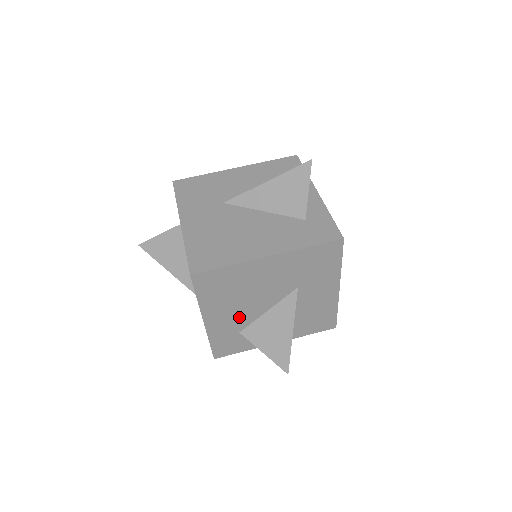
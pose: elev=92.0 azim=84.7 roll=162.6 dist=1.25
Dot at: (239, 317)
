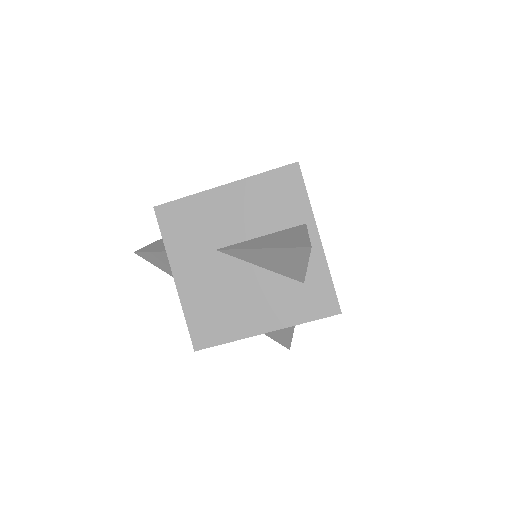
Dot at: occluded
